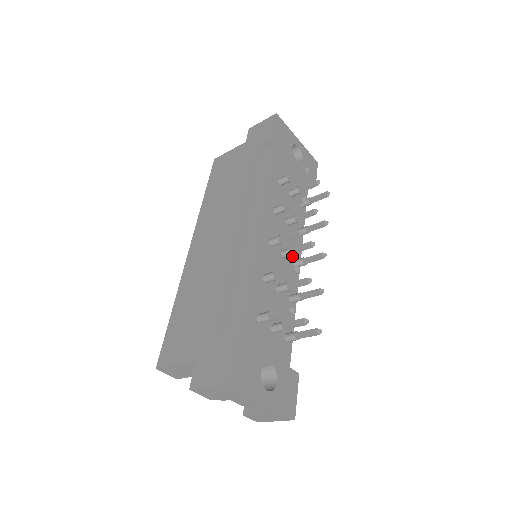
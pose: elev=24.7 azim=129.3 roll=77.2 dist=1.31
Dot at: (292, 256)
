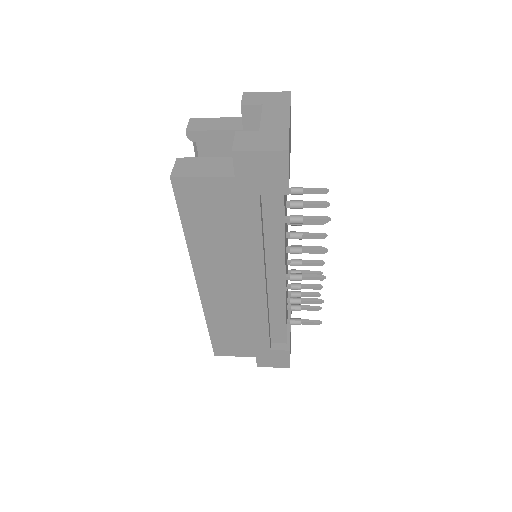
Dot at: occluded
